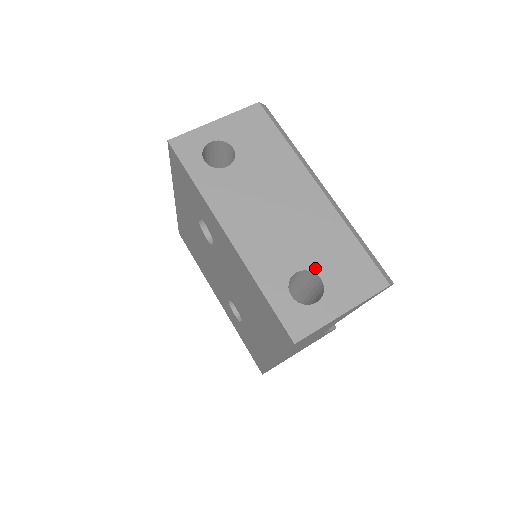
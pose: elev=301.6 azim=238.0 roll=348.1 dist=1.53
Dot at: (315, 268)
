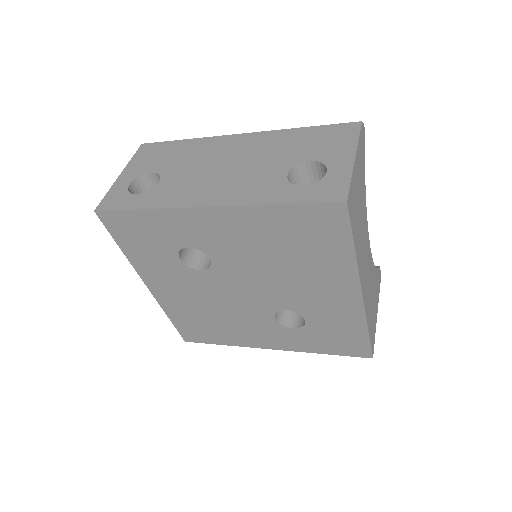
Dot at: (297, 161)
